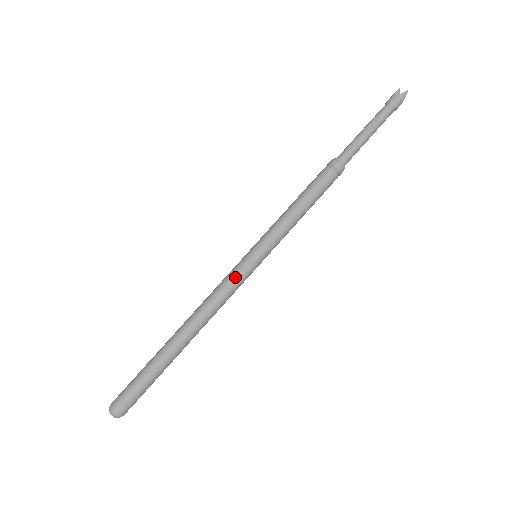
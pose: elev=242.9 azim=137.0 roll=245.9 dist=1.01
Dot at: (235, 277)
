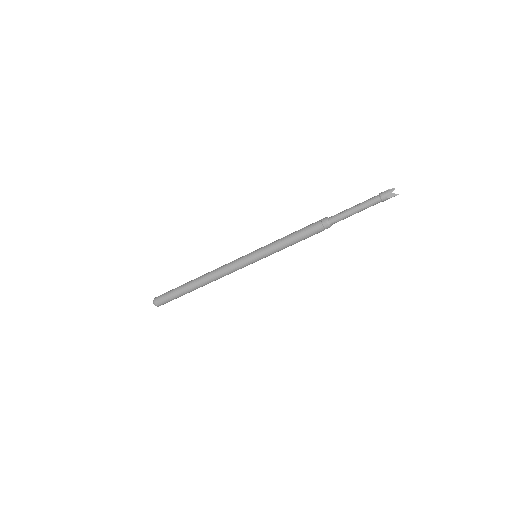
Dot at: (237, 260)
